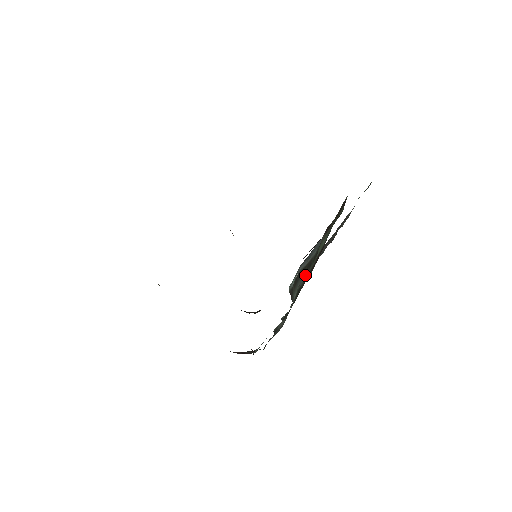
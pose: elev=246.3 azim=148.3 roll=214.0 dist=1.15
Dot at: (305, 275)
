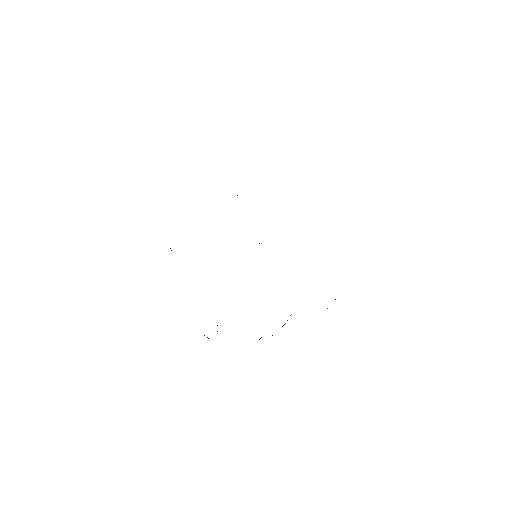
Dot at: occluded
